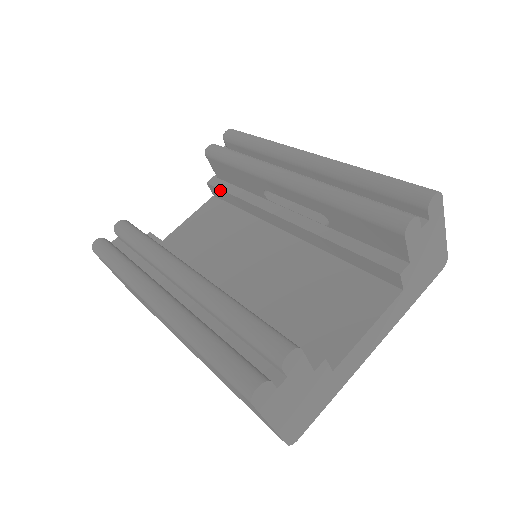
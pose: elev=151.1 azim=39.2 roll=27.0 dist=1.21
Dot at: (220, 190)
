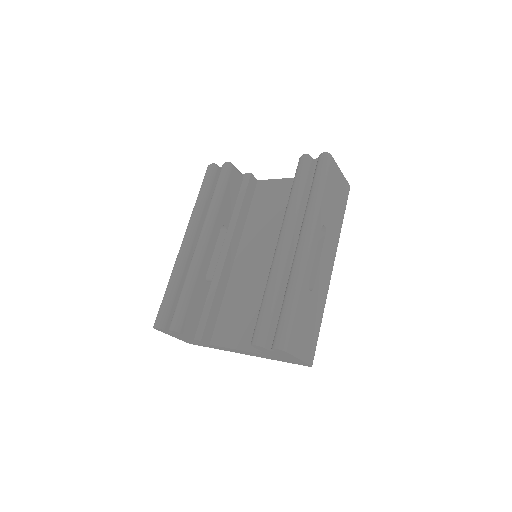
Dot at: occluded
